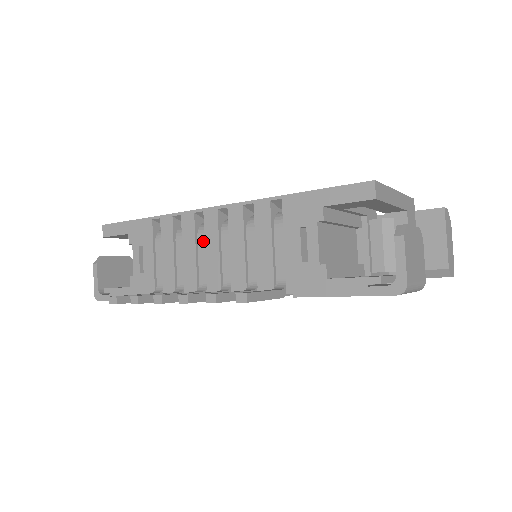
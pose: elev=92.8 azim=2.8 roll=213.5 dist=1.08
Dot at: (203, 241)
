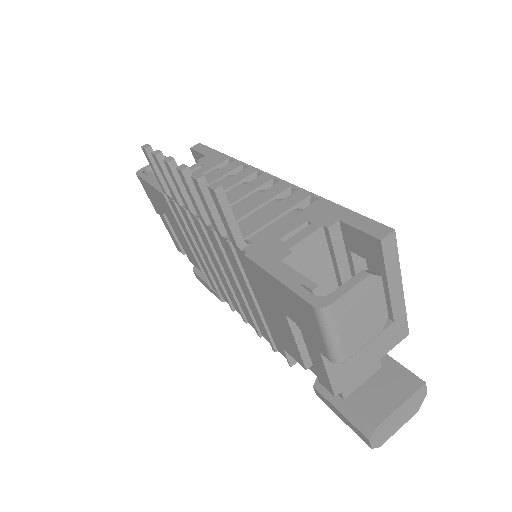
Dot at: (239, 188)
